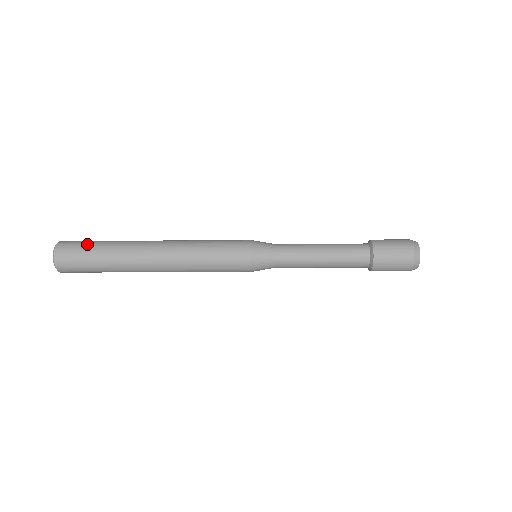
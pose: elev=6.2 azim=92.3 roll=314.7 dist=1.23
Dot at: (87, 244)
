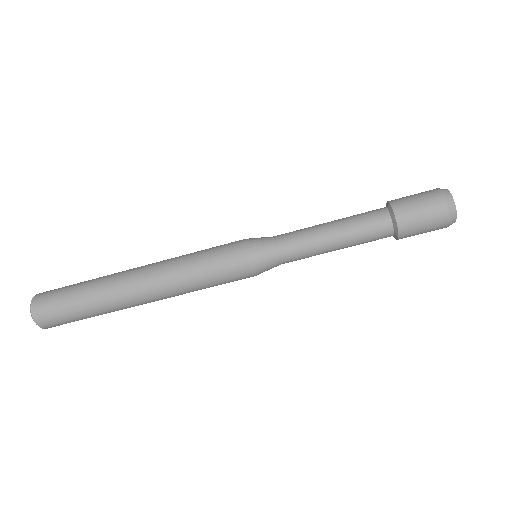
Dot at: (64, 291)
